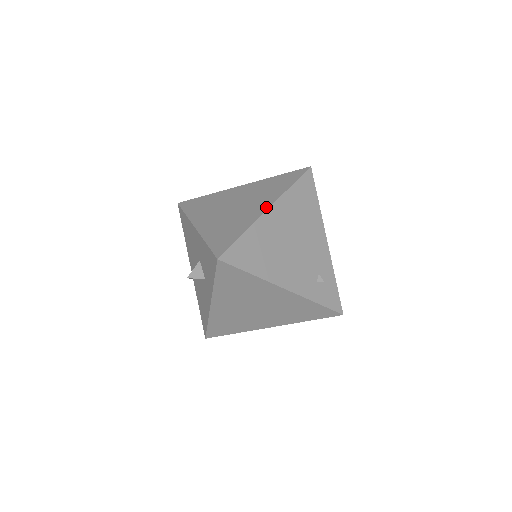
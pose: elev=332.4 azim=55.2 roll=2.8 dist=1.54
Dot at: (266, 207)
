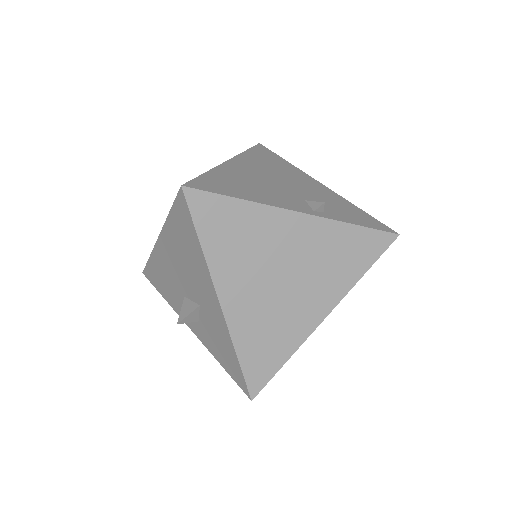
Dot at: (323, 314)
